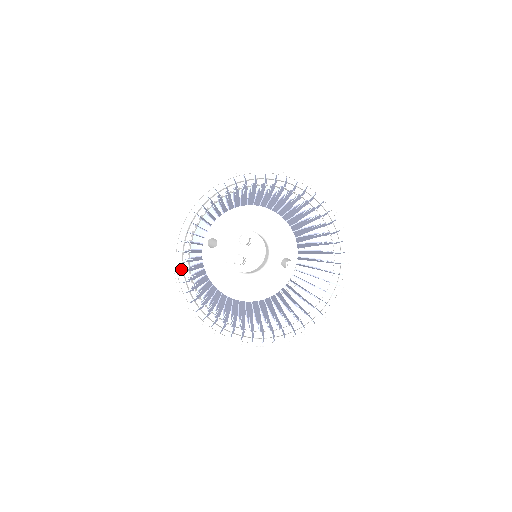
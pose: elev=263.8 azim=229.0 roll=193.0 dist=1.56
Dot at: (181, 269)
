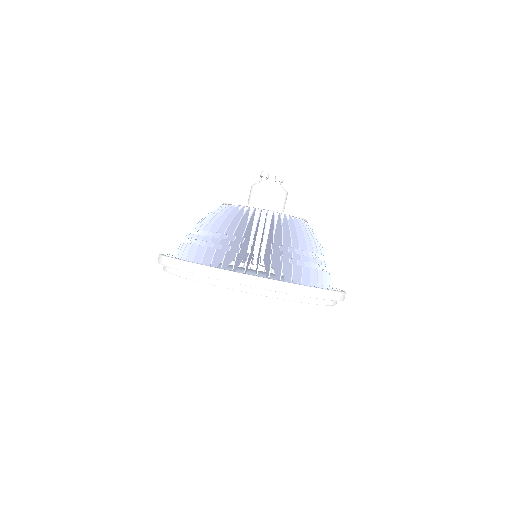
Dot at: occluded
